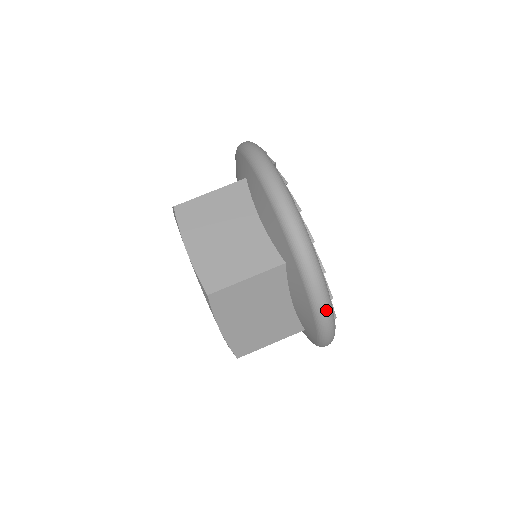
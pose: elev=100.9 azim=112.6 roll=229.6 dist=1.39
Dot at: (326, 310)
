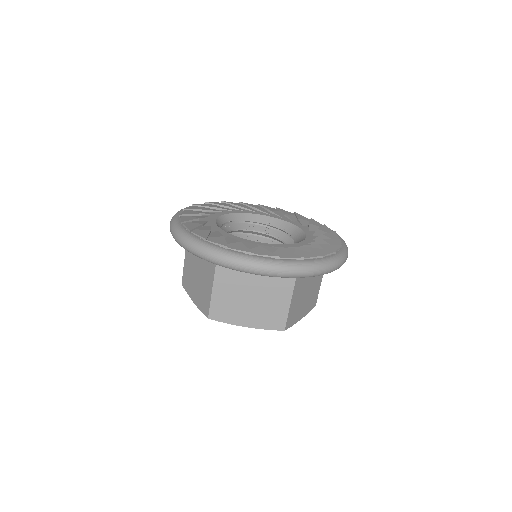
Dot at: (251, 266)
